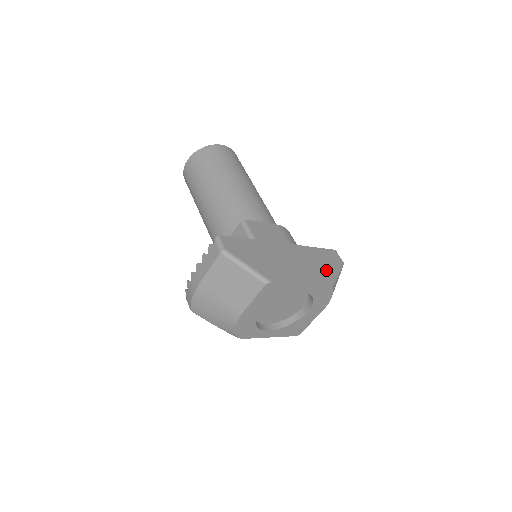
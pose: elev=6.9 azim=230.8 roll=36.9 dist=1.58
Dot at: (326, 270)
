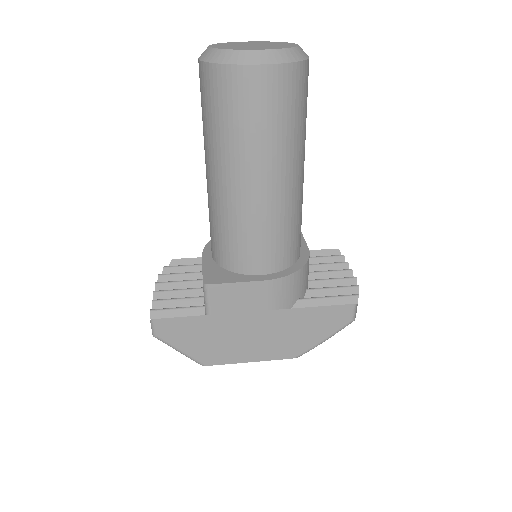
Dot at: (305, 339)
